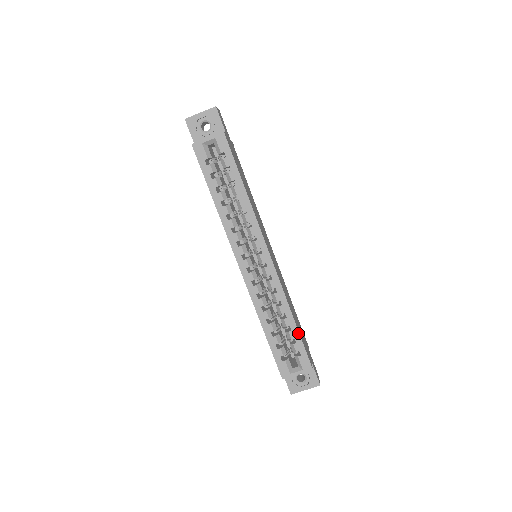
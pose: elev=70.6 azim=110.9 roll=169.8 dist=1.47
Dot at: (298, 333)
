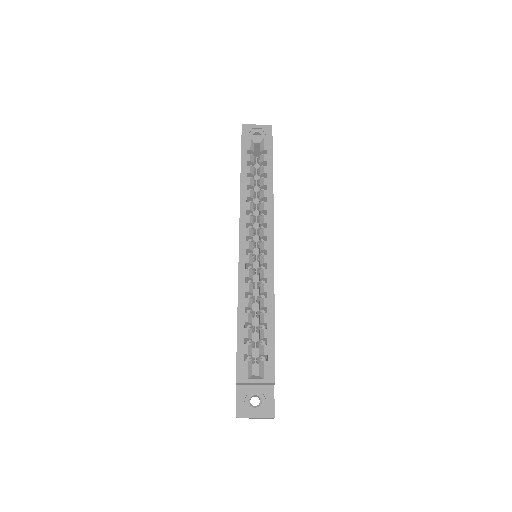
Dot at: (273, 334)
